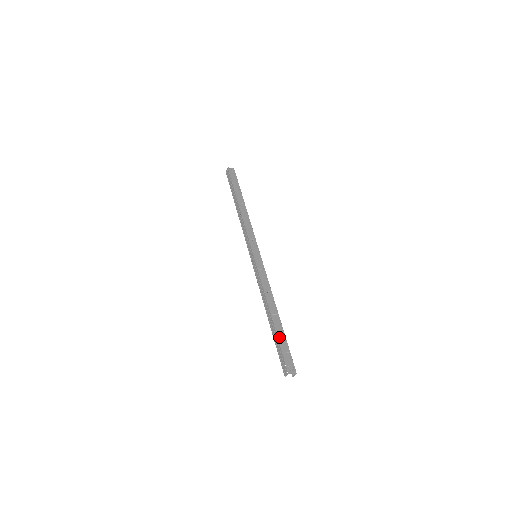
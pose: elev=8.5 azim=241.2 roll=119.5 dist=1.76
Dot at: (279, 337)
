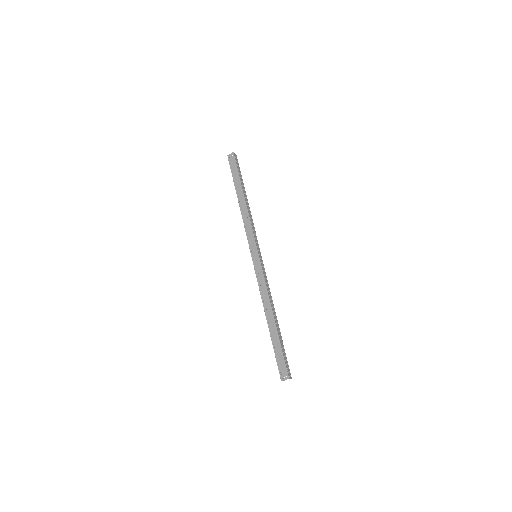
Dot at: (274, 344)
